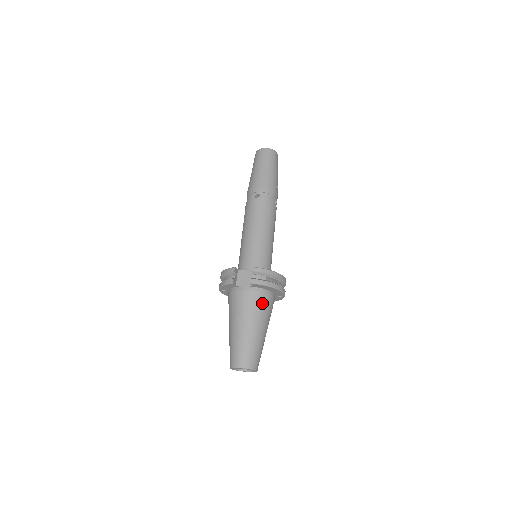
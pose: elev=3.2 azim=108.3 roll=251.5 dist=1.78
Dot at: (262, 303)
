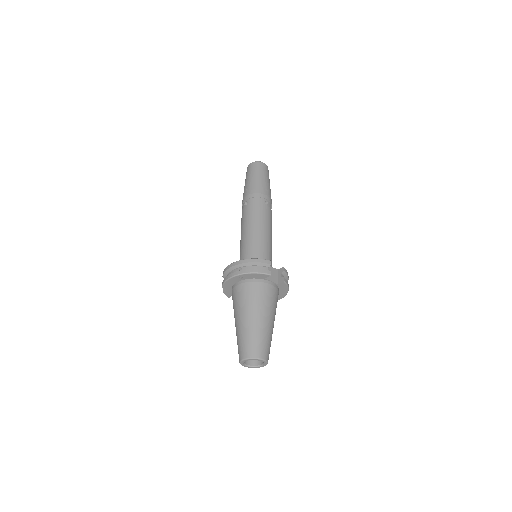
Dot at: occluded
